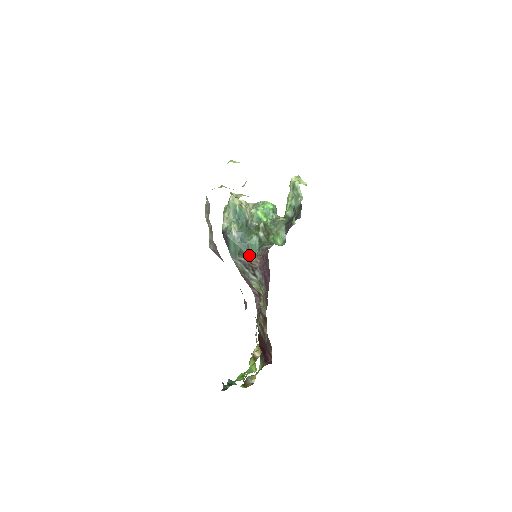
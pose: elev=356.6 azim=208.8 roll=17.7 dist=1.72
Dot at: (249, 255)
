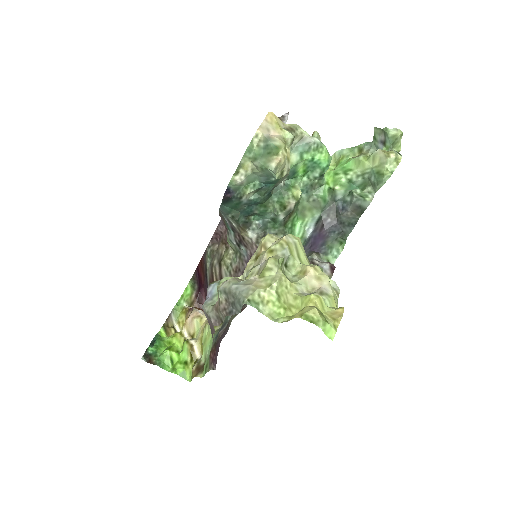
Dot at: (247, 224)
